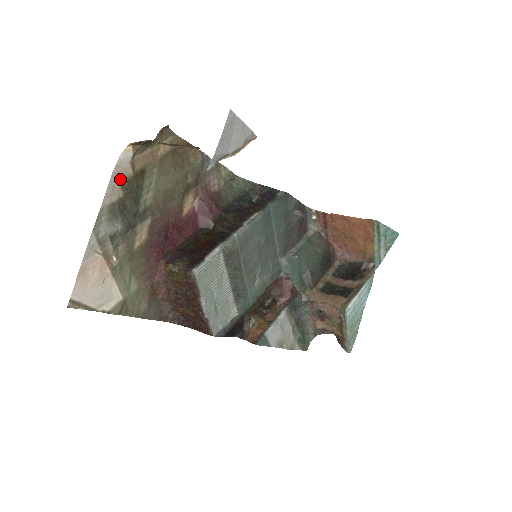
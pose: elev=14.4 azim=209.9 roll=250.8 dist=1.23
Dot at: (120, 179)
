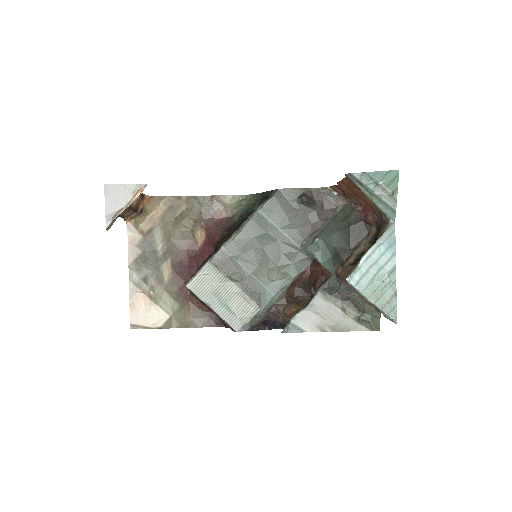
Dot at: (135, 243)
